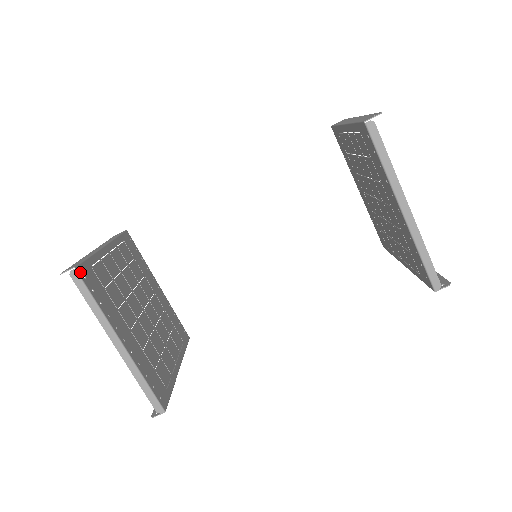
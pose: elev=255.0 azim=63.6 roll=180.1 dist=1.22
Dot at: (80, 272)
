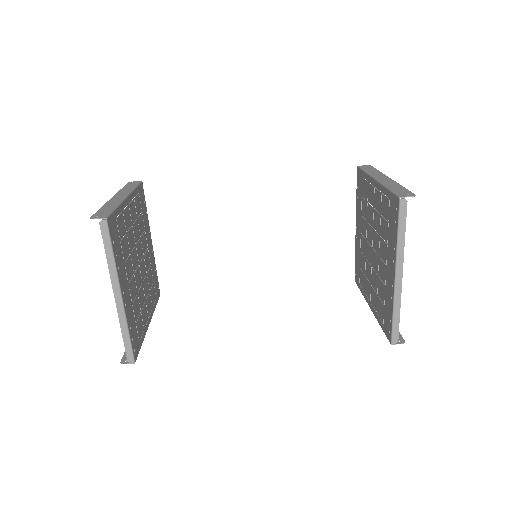
Dot at: (109, 223)
